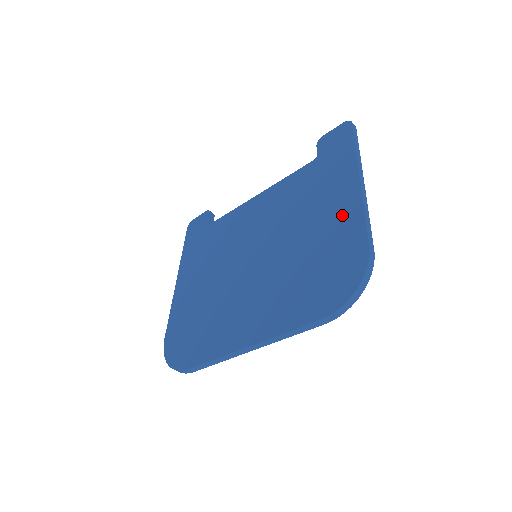
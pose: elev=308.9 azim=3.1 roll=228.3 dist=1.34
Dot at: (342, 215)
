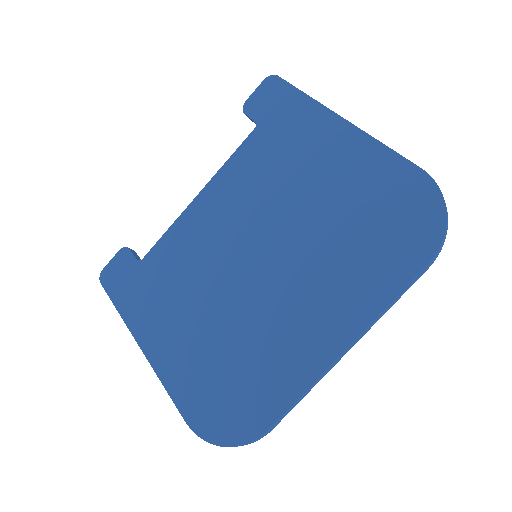
Dot at: (353, 158)
